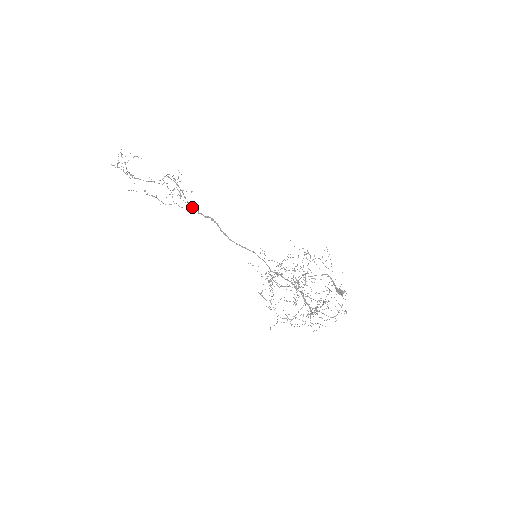
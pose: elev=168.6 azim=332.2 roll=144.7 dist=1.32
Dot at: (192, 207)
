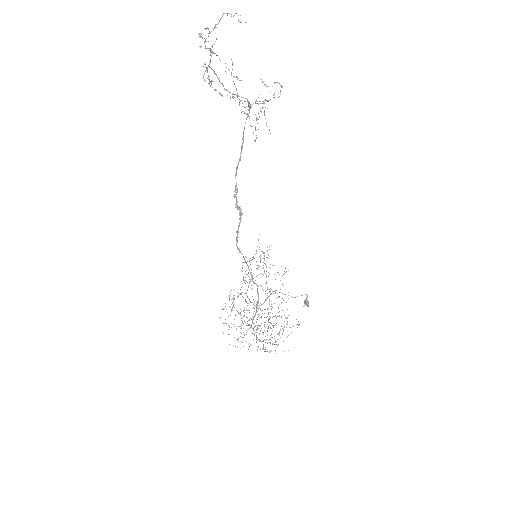
Dot at: occluded
